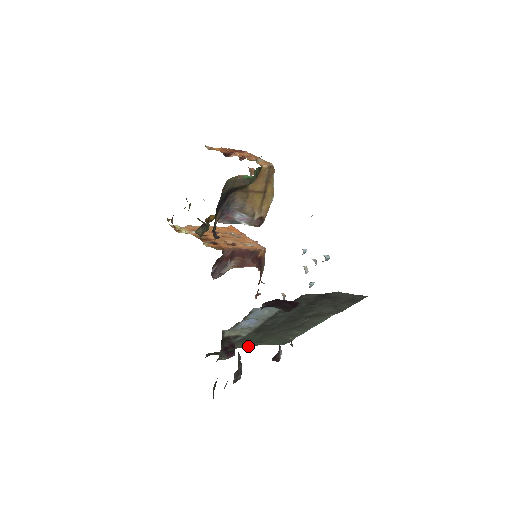
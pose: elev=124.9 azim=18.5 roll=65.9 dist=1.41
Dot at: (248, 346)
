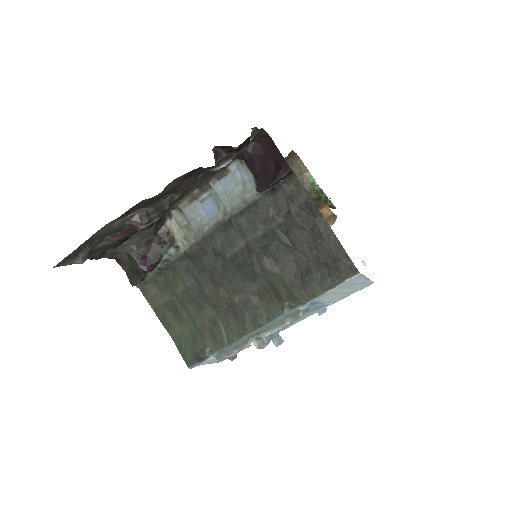
Dot at: (160, 314)
